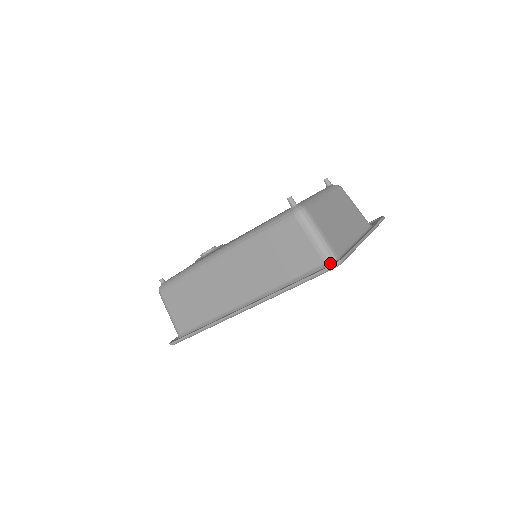
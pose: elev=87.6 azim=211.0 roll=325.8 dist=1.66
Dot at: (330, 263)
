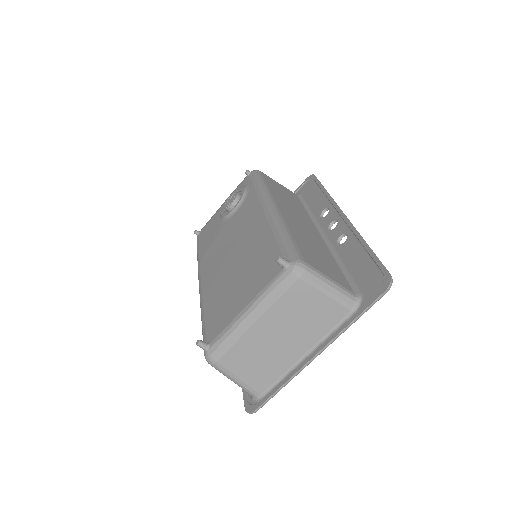
Dot at: (252, 398)
